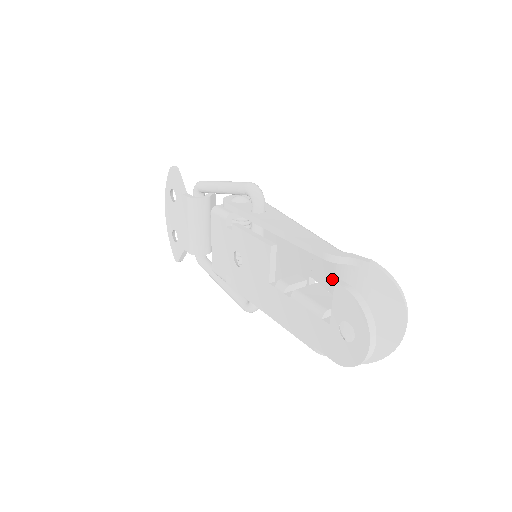
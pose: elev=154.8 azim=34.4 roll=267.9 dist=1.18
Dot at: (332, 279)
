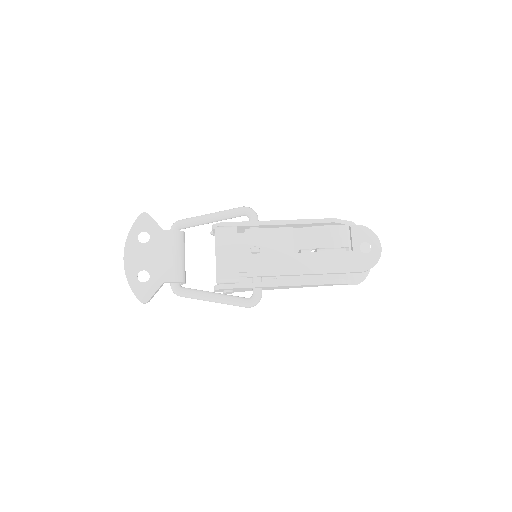
Dot at: (331, 239)
